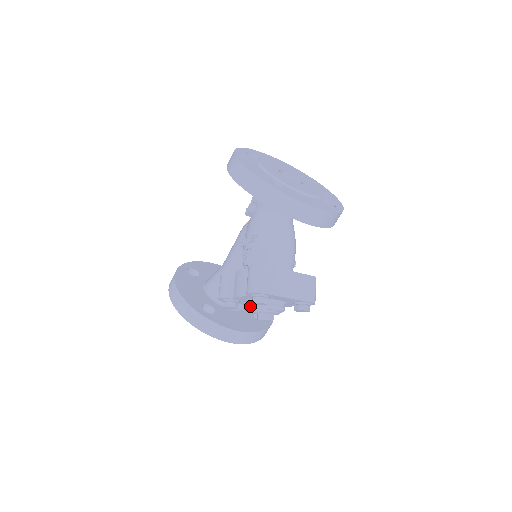
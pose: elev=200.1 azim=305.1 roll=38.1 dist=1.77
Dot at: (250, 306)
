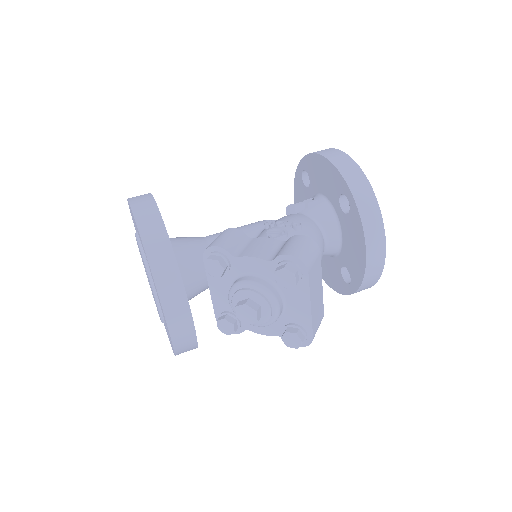
Dot at: (251, 280)
